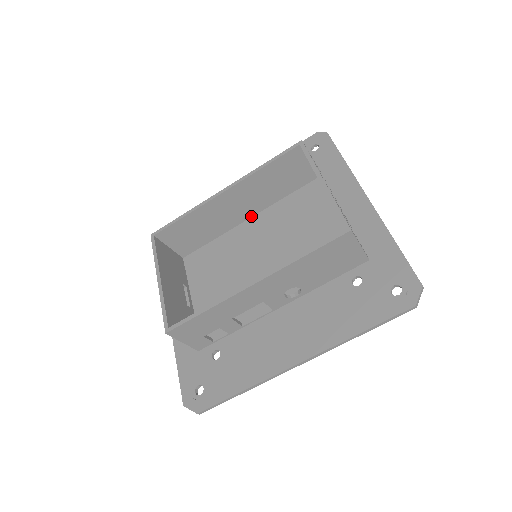
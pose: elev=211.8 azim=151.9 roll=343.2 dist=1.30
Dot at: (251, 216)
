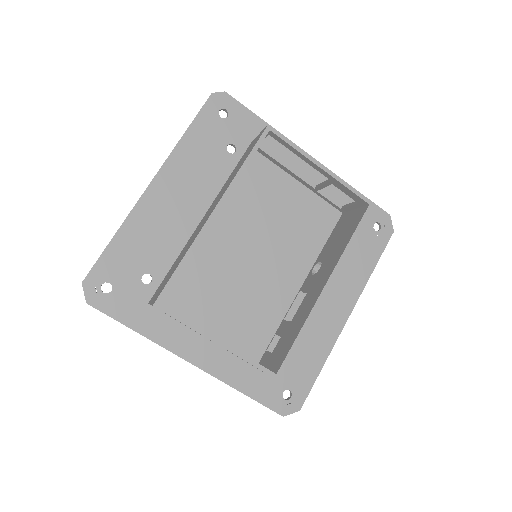
Dot at: occluded
